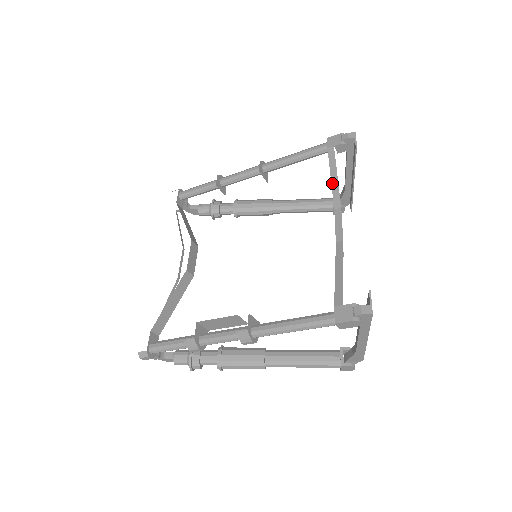
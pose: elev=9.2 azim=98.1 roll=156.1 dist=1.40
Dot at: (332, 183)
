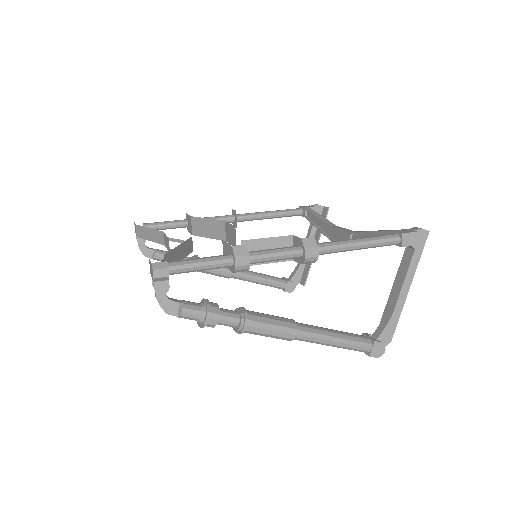
Dot at: (320, 218)
